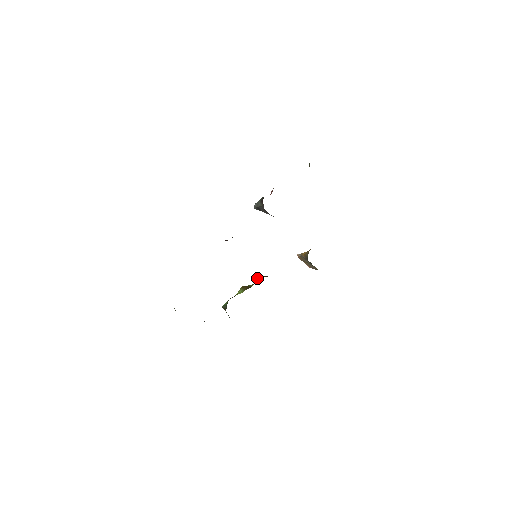
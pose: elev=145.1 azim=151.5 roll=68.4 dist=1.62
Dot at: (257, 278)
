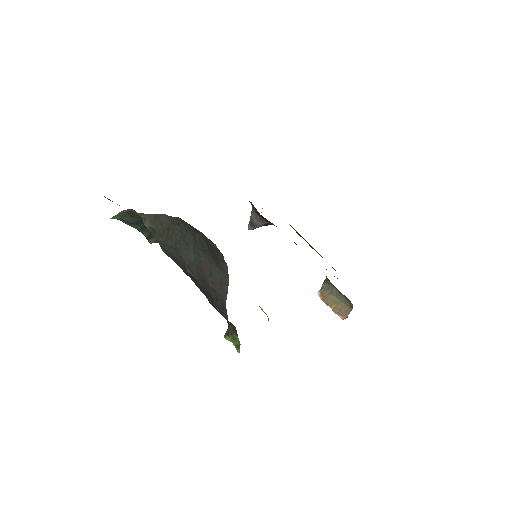
Dot at: occluded
